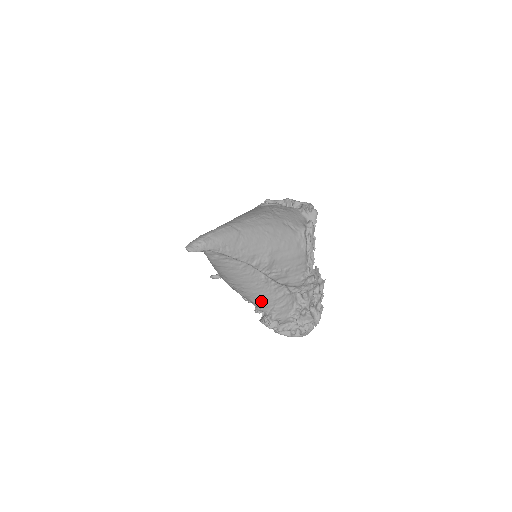
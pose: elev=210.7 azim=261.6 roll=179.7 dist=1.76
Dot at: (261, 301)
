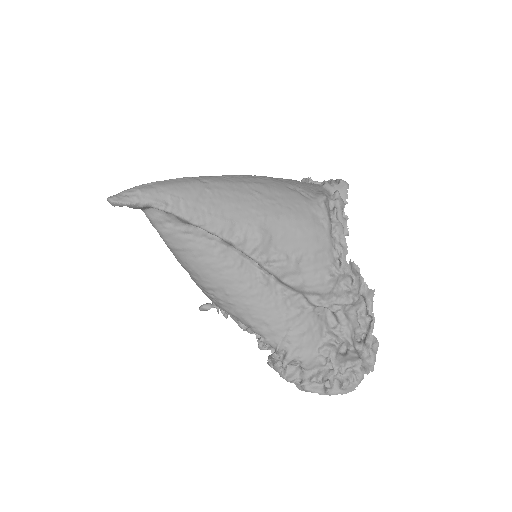
Dot at: (263, 322)
